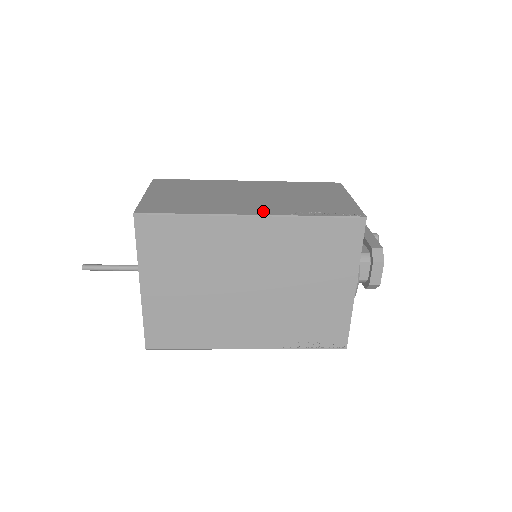
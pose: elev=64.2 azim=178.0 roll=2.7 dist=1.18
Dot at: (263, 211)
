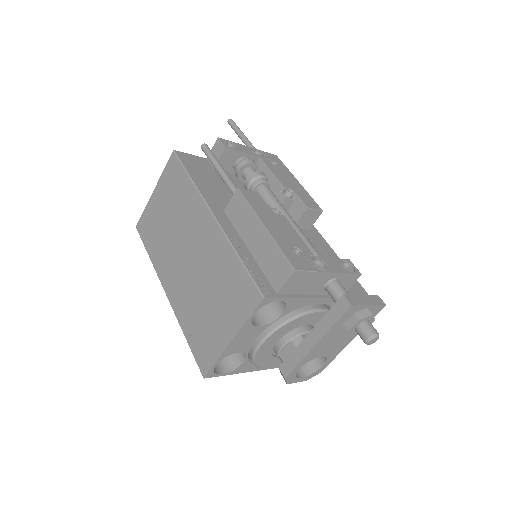
Dot at: (172, 295)
